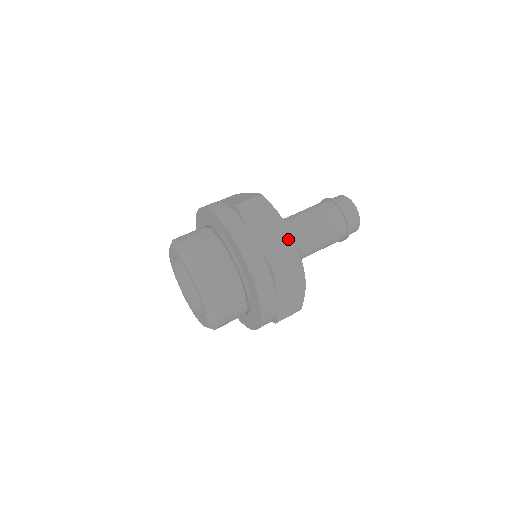
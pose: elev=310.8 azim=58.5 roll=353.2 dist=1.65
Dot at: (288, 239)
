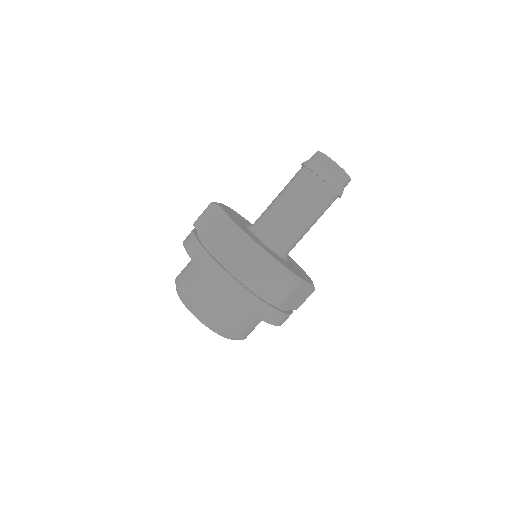
Dot at: (310, 289)
